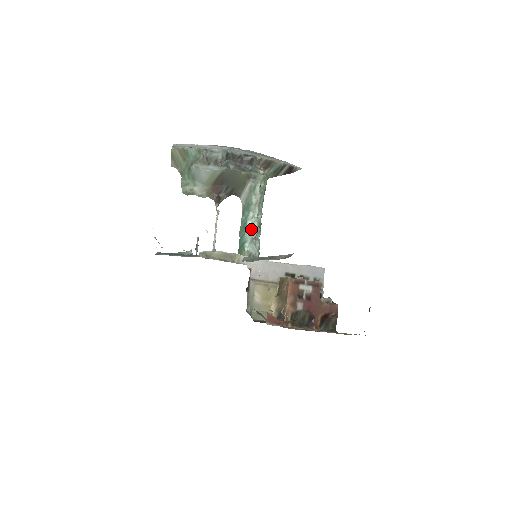
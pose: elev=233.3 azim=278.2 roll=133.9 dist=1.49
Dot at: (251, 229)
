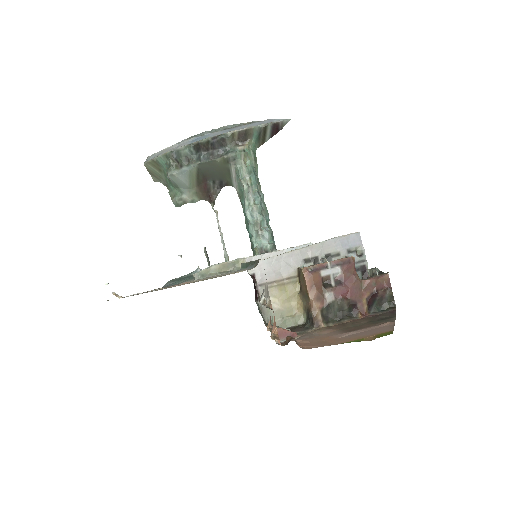
Dot at: (252, 220)
